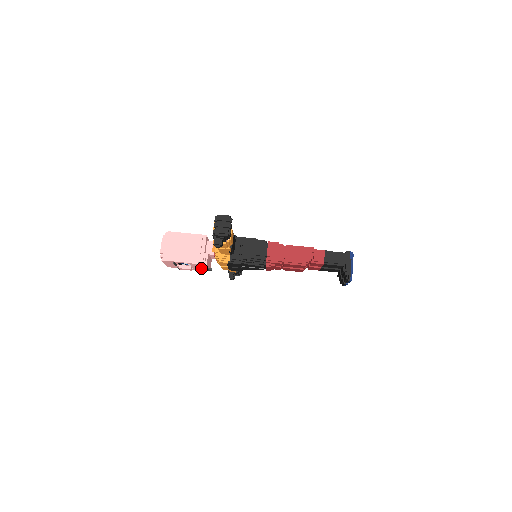
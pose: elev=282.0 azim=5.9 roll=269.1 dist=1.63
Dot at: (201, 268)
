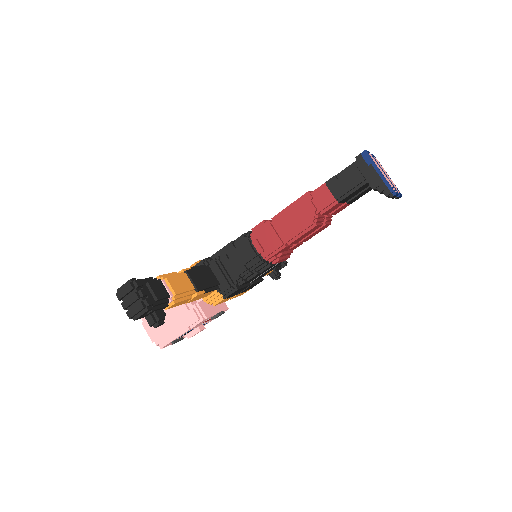
Dot at: occluded
